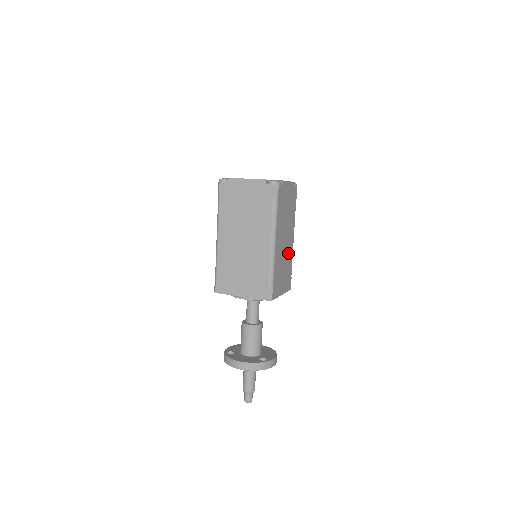
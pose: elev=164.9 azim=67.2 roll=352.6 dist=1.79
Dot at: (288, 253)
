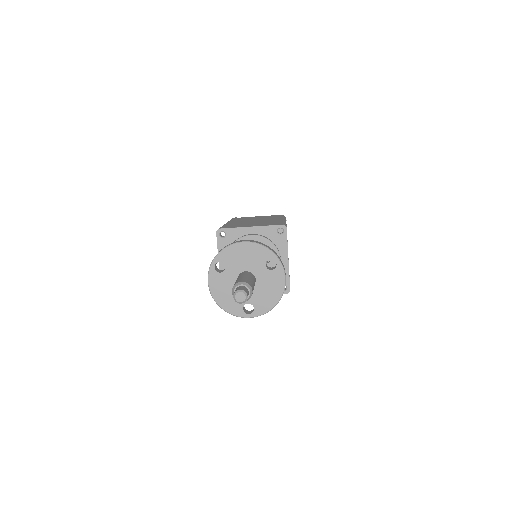
Dot at: occluded
